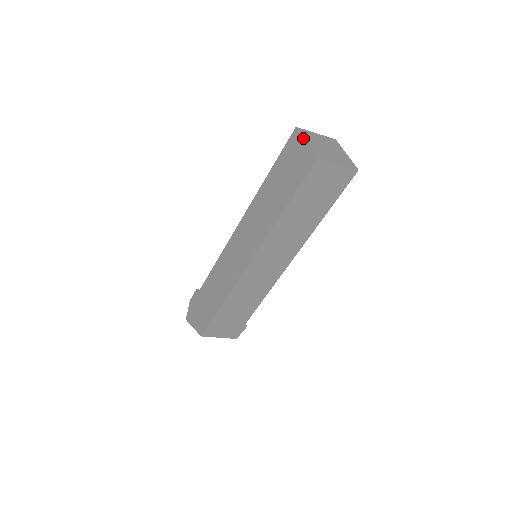
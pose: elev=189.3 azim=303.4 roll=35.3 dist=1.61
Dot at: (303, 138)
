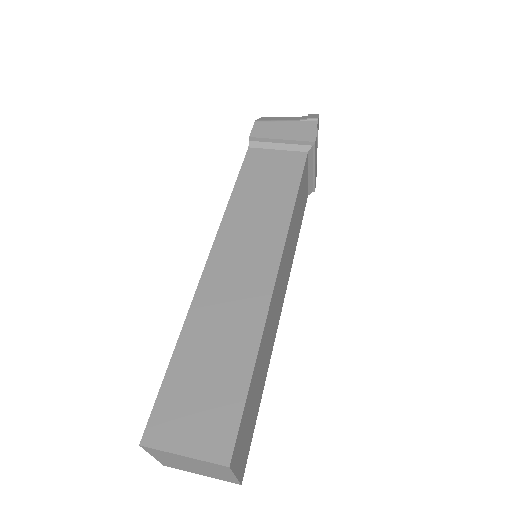
Dot at: occluded
